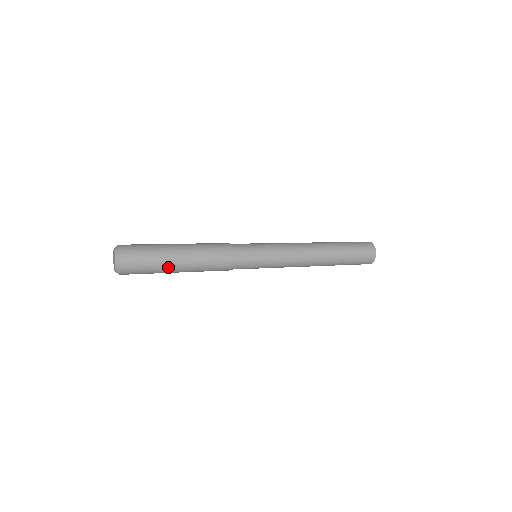
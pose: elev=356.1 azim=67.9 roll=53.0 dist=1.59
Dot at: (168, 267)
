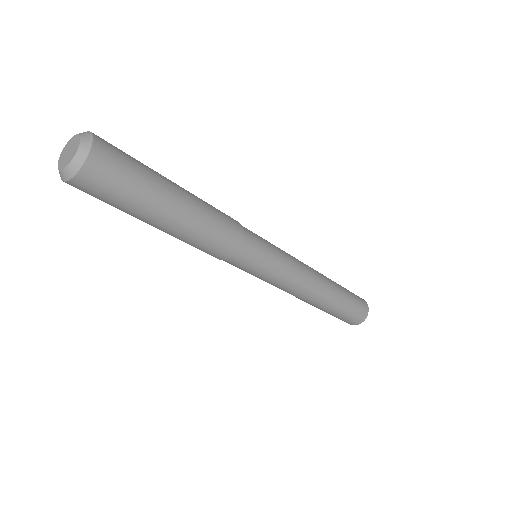
Dot at: (146, 215)
